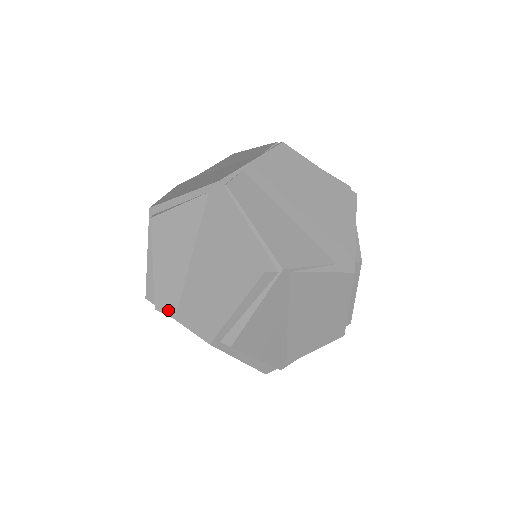
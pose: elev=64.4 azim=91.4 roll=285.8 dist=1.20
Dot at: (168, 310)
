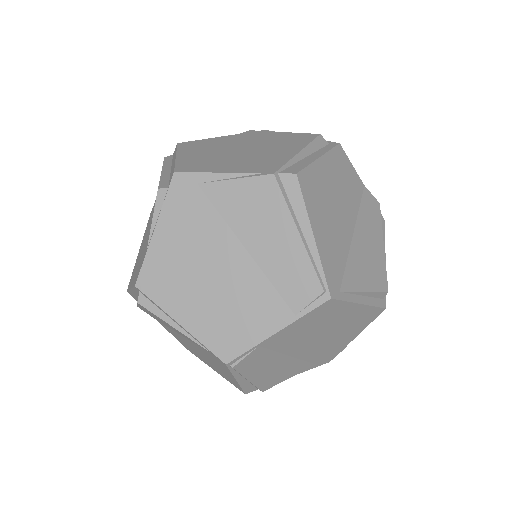
Dot at: (151, 316)
